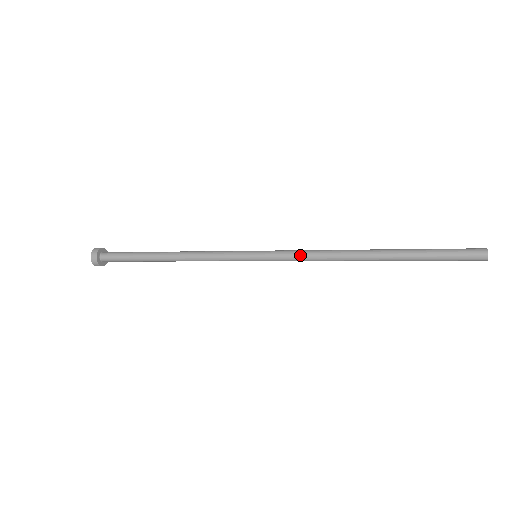
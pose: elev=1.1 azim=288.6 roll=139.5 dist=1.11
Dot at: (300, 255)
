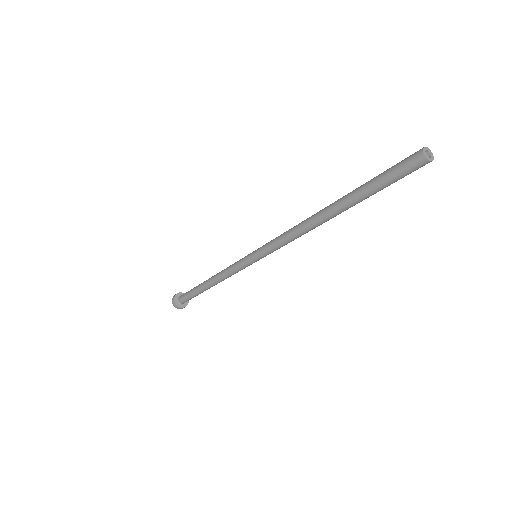
Dot at: (280, 235)
